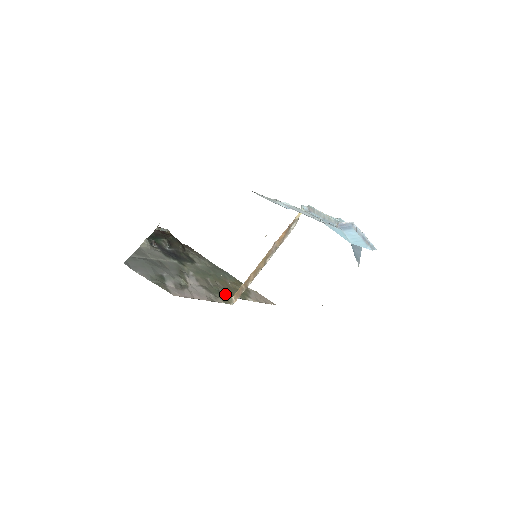
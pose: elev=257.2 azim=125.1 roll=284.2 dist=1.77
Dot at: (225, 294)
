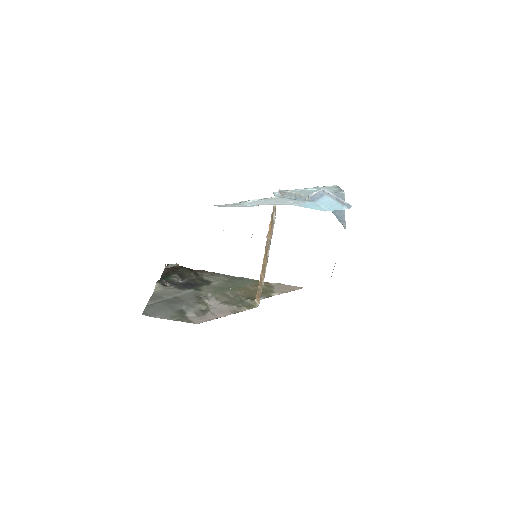
Dot at: (247, 300)
